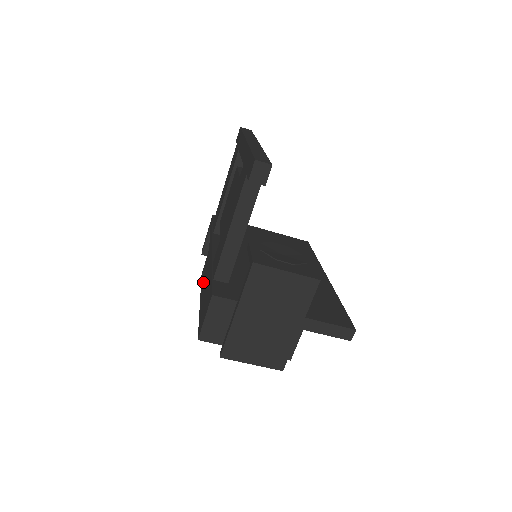
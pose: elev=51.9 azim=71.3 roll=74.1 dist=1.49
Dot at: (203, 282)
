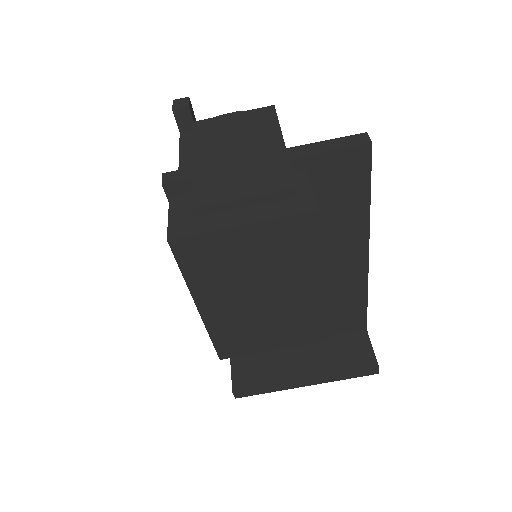
Dot at: occluded
